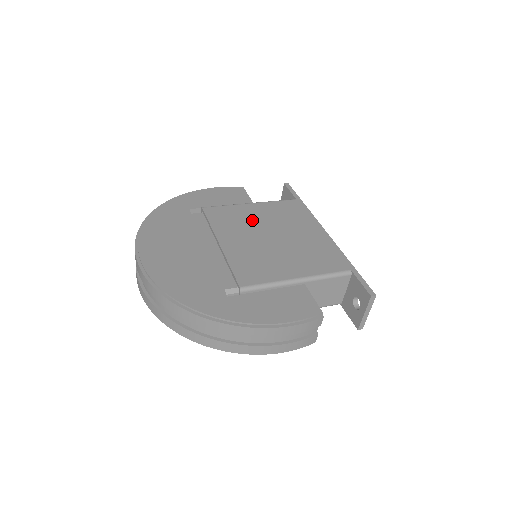
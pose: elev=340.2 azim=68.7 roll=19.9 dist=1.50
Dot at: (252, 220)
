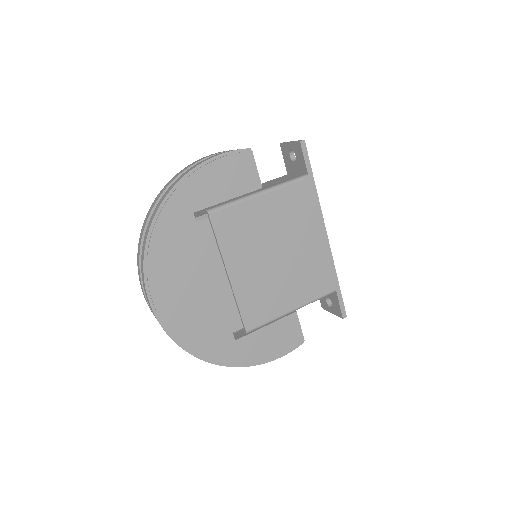
Dot at: (260, 229)
